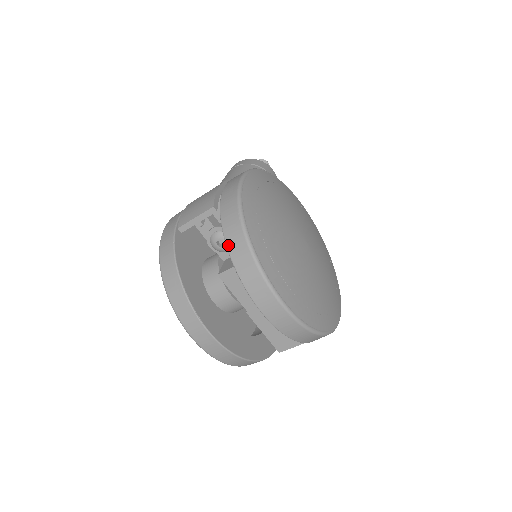
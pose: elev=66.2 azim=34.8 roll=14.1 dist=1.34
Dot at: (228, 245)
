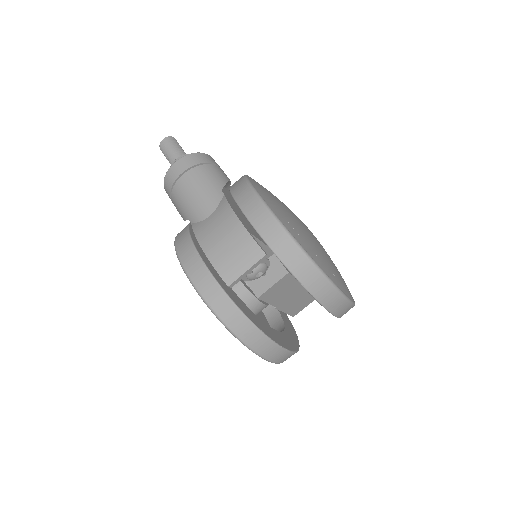
Dot at: (306, 286)
